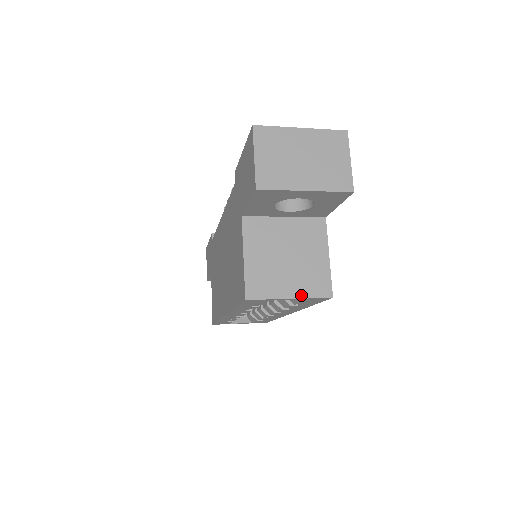
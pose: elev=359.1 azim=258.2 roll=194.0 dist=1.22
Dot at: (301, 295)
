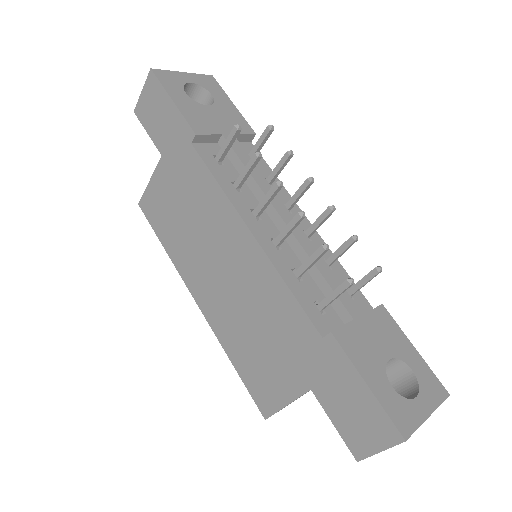
Dot at: occluded
